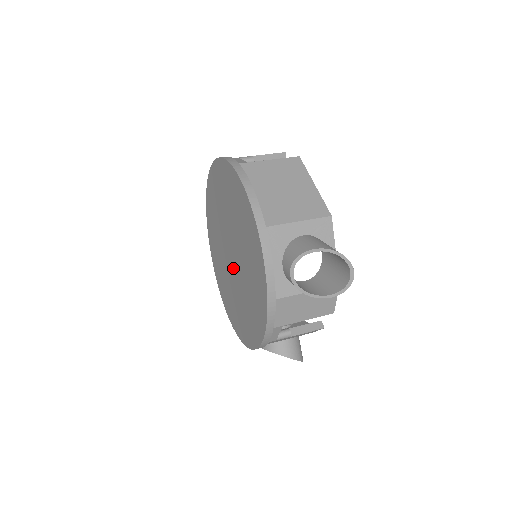
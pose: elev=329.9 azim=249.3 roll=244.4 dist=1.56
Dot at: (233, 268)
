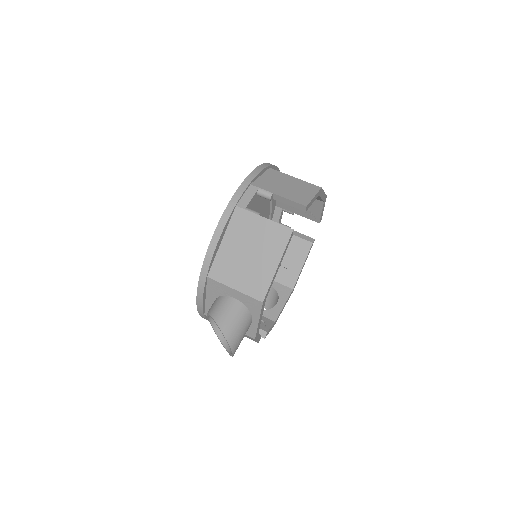
Dot at: occluded
